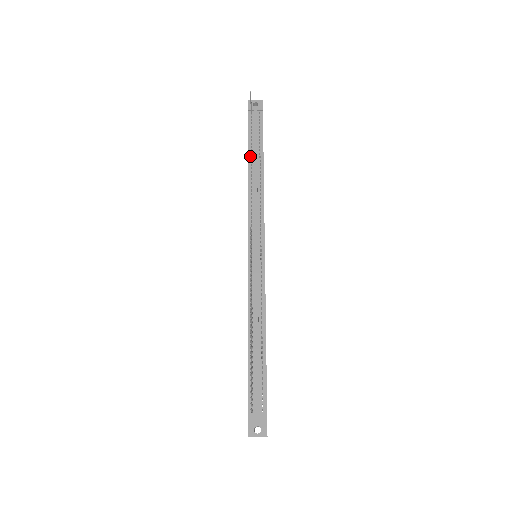
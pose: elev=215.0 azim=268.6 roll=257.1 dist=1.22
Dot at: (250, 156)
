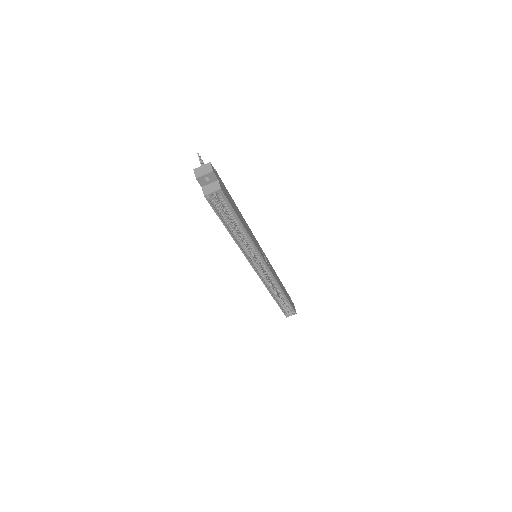
Dot at: occluded
